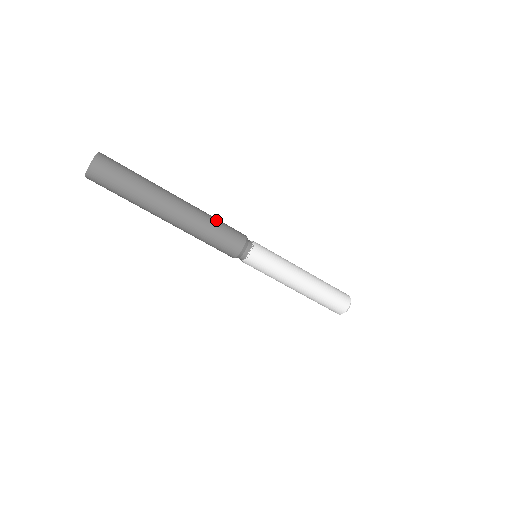
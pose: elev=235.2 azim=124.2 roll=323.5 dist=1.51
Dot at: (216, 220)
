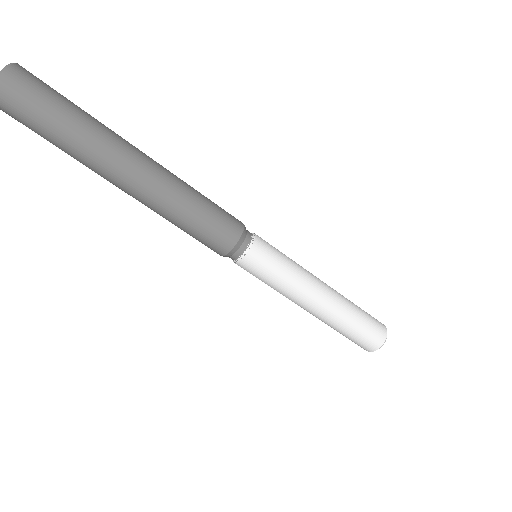
Dot at: occluded
